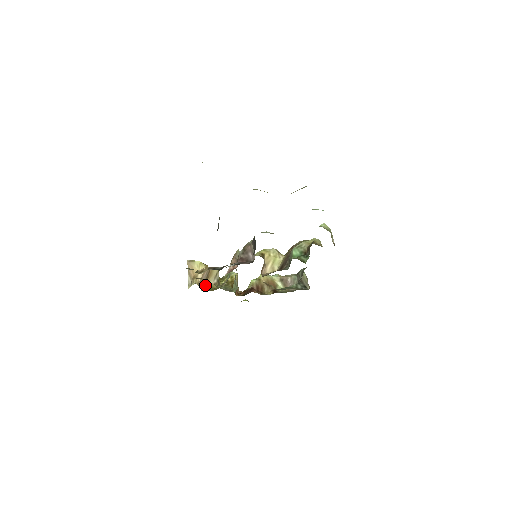
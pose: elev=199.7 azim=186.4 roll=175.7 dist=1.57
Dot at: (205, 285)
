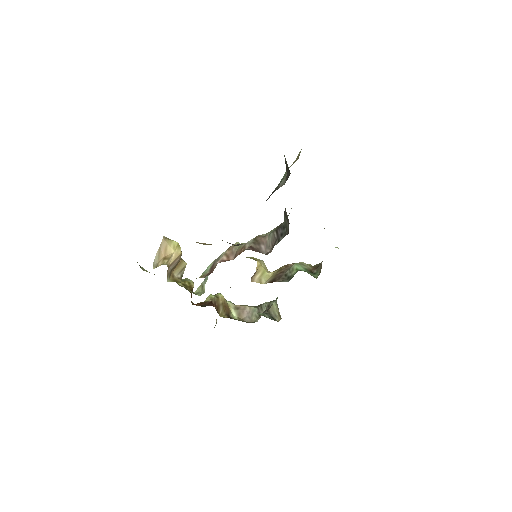
Dot at: (170, 274)
